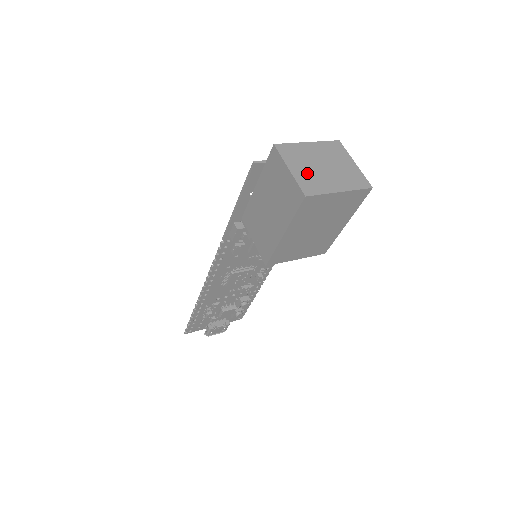
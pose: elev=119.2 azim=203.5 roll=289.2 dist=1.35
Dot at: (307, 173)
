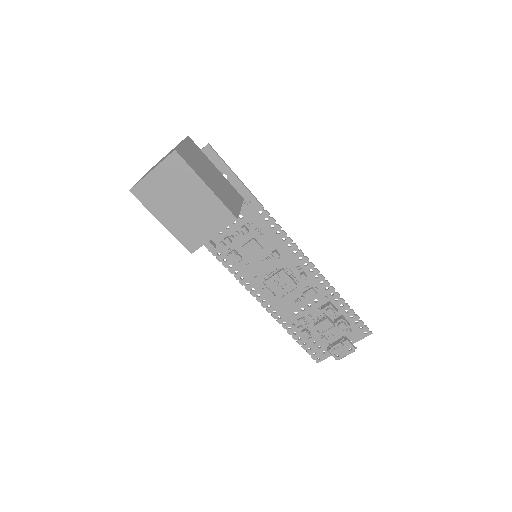
Dot at: occluded
